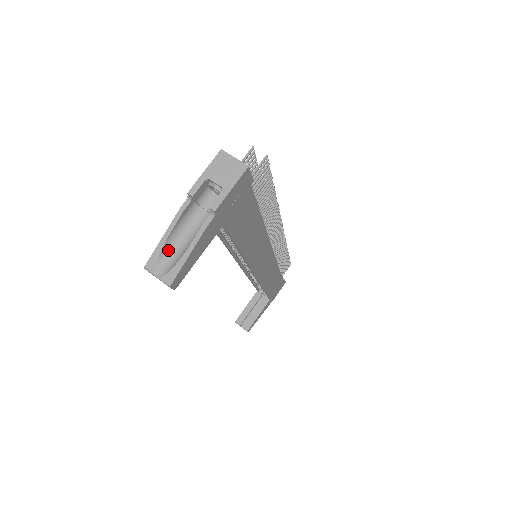
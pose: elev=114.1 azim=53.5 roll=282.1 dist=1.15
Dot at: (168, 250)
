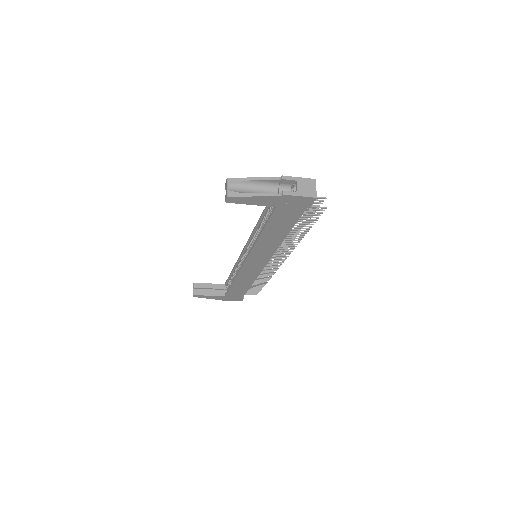
Dot at: (245, 185)
